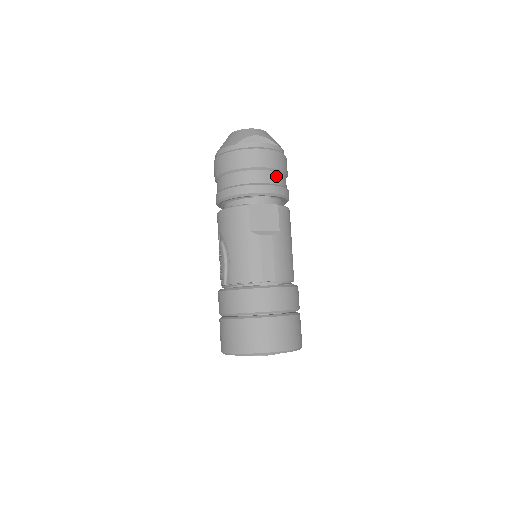
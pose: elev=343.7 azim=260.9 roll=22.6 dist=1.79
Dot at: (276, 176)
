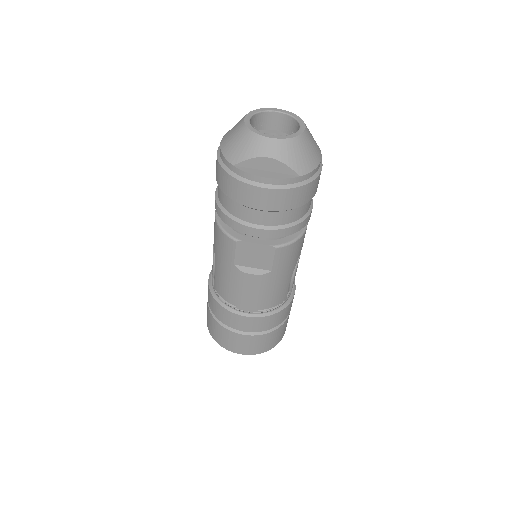
Dot at: (283, 216)
